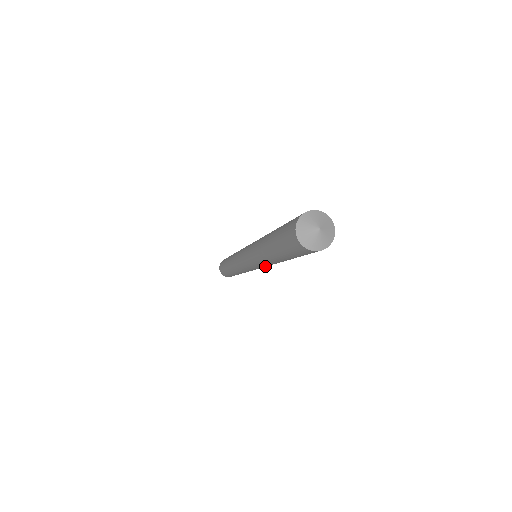
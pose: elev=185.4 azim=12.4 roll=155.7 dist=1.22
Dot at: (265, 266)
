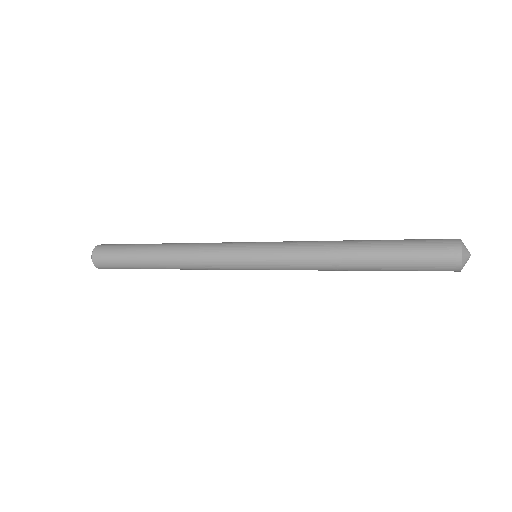
Dot at: occluded
